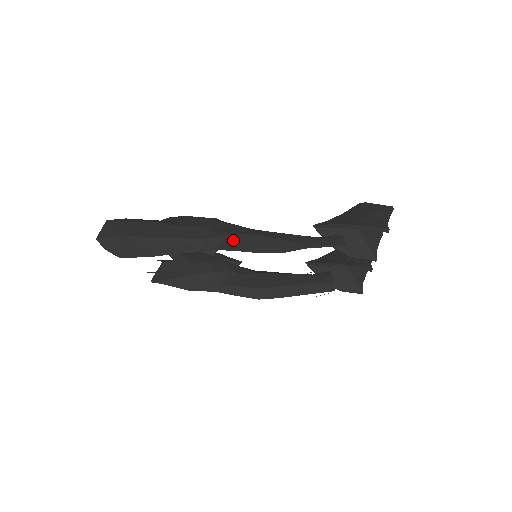
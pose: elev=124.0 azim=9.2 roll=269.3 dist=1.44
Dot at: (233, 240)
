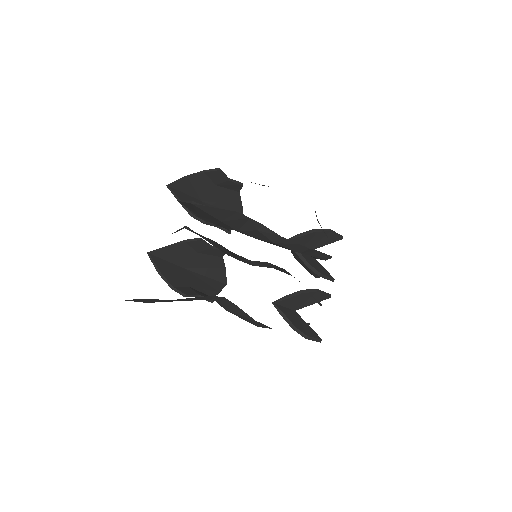
Dot at: occluded
